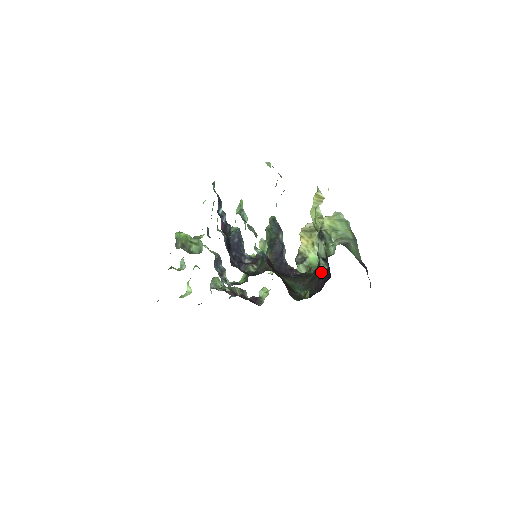
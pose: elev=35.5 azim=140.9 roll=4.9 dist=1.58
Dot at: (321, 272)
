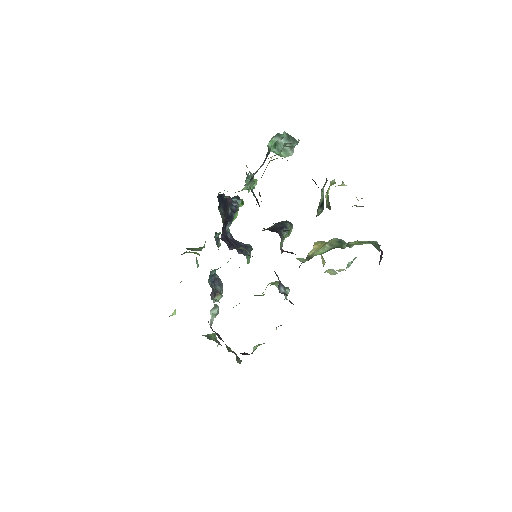
Dot at: occluded
